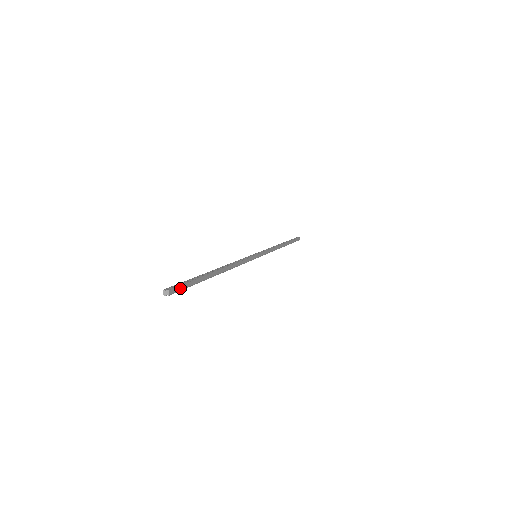
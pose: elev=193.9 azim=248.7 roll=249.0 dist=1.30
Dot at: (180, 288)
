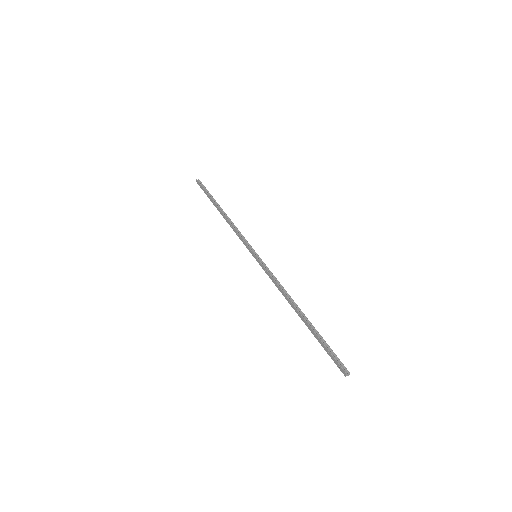
Dot at: (340, 361)
